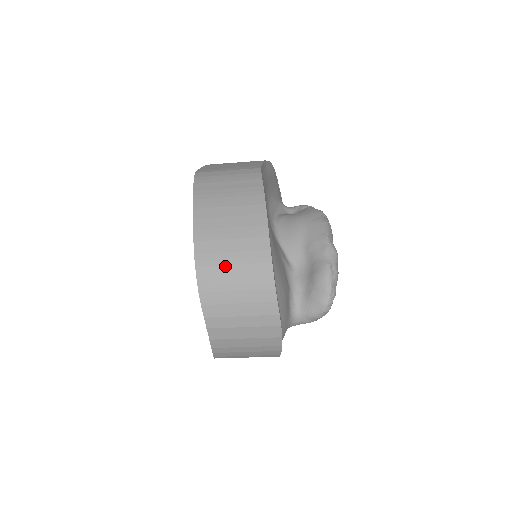
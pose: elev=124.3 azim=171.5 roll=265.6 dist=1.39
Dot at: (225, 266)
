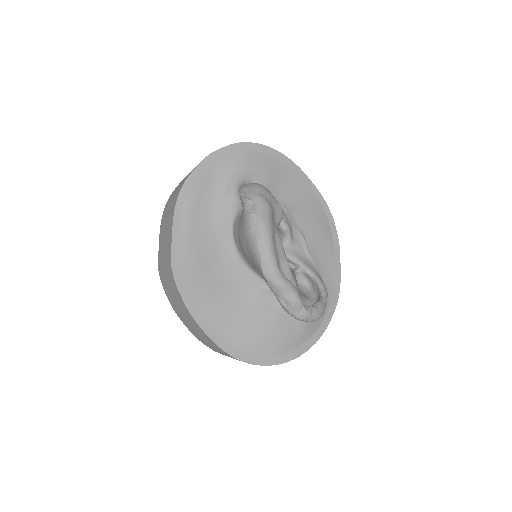
Dot at: occluded
